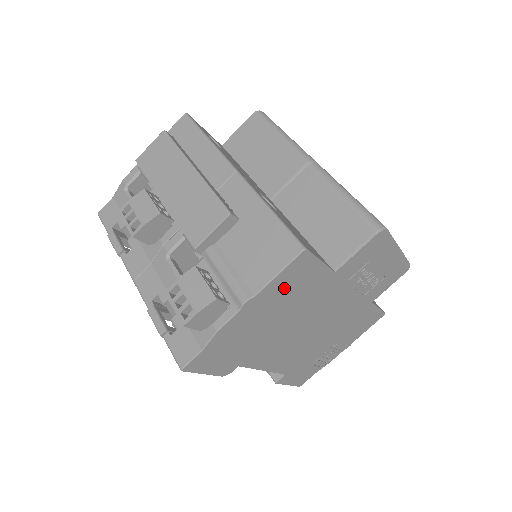
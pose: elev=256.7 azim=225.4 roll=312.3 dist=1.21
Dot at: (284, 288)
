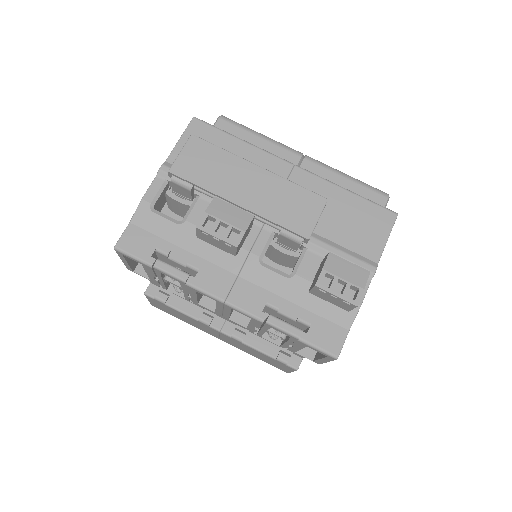
Dot at: occluded
